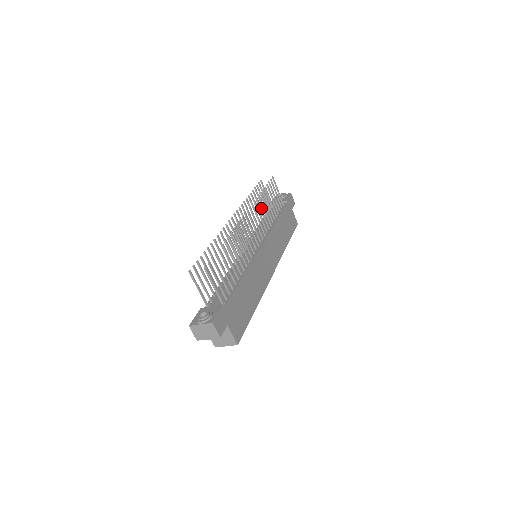
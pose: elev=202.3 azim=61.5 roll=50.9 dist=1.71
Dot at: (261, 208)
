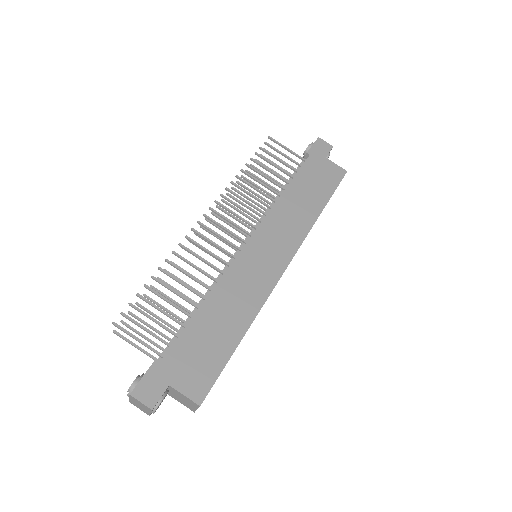
Dot at: (244, 190)
